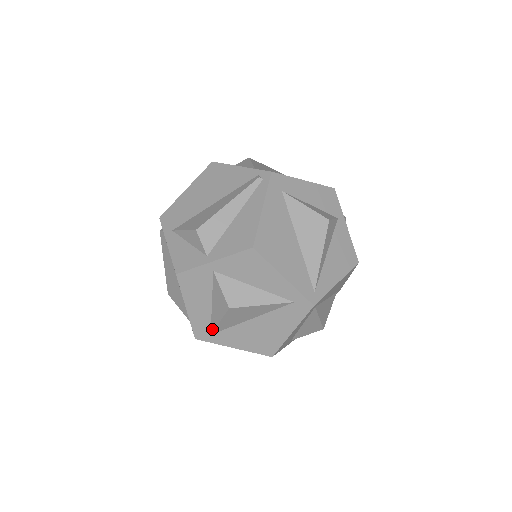
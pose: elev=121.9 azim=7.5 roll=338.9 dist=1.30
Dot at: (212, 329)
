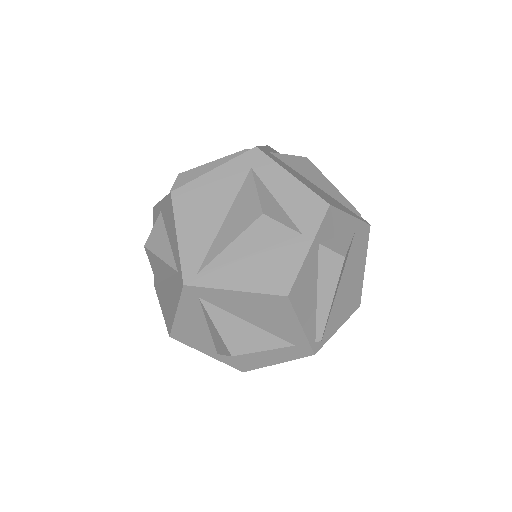
Dot at: occluded
